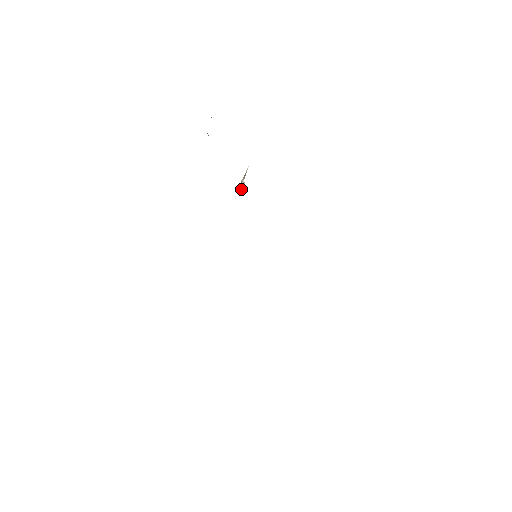
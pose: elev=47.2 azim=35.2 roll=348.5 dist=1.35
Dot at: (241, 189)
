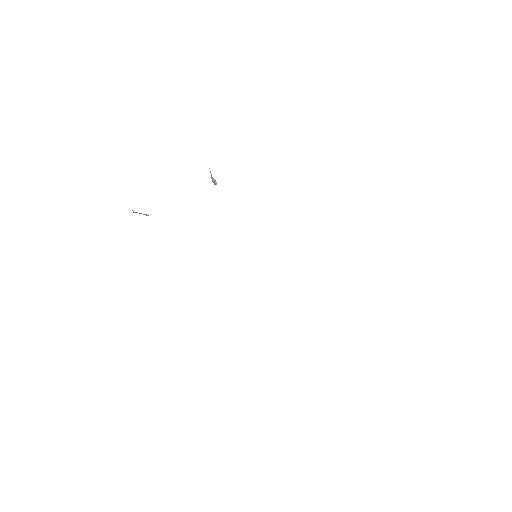
Dot at: occluded
